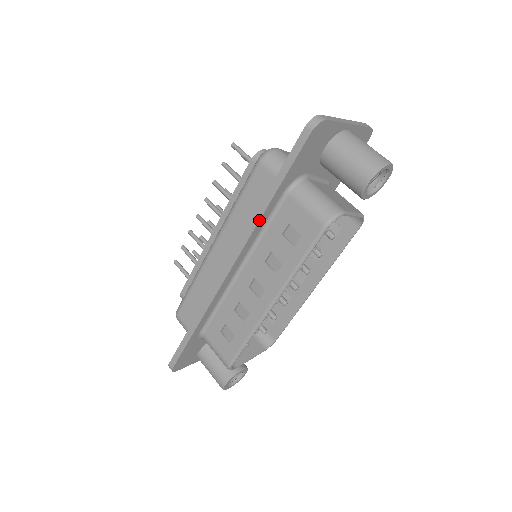
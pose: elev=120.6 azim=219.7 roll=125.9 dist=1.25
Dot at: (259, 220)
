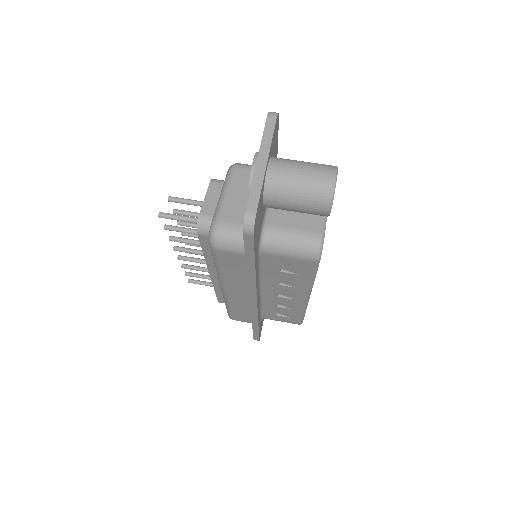
Dot at: (255, 282)
